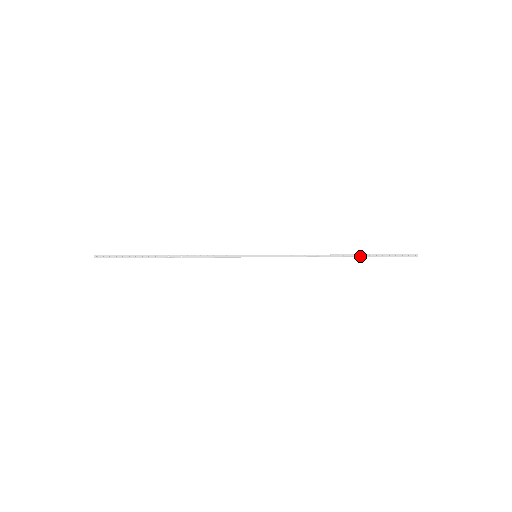
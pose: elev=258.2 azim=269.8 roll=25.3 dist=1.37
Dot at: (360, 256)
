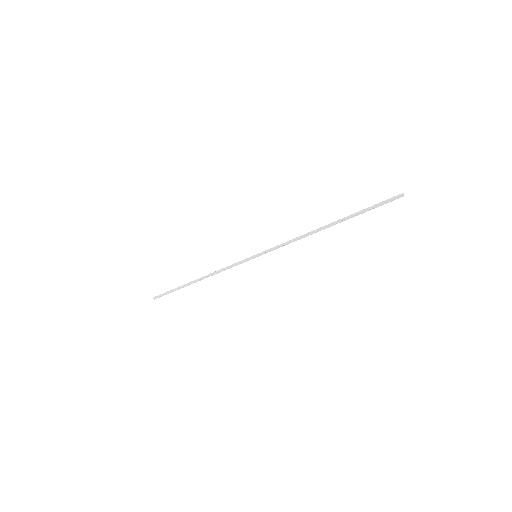
Dot at: (344, 219)
